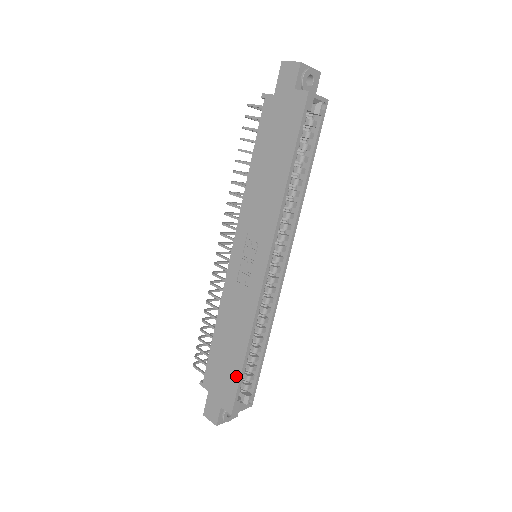
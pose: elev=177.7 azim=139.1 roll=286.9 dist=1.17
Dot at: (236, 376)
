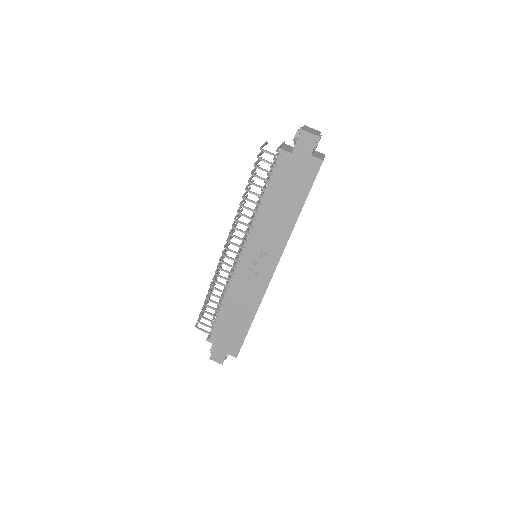
Dot at: (242, 336)
